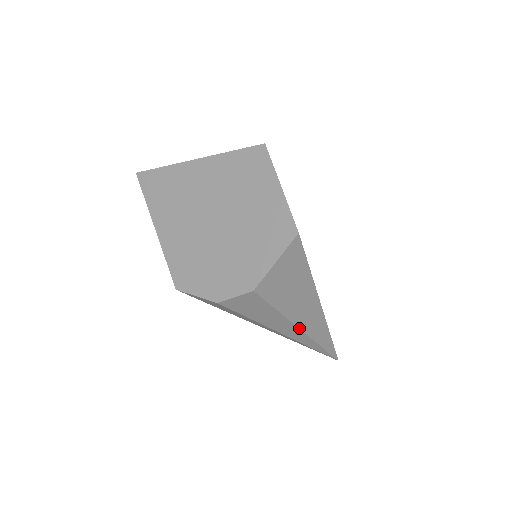
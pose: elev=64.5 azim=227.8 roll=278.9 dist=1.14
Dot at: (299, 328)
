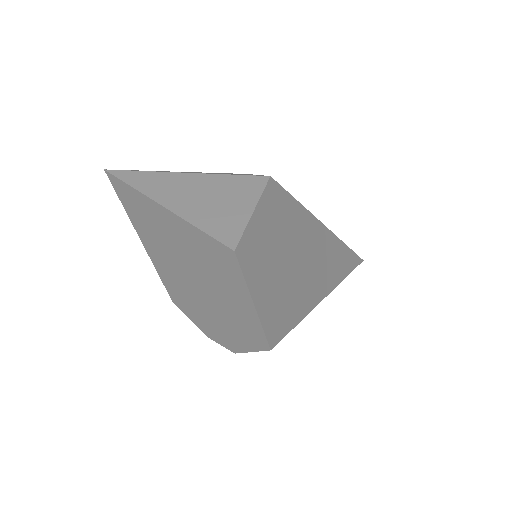
Dot at: occluded
